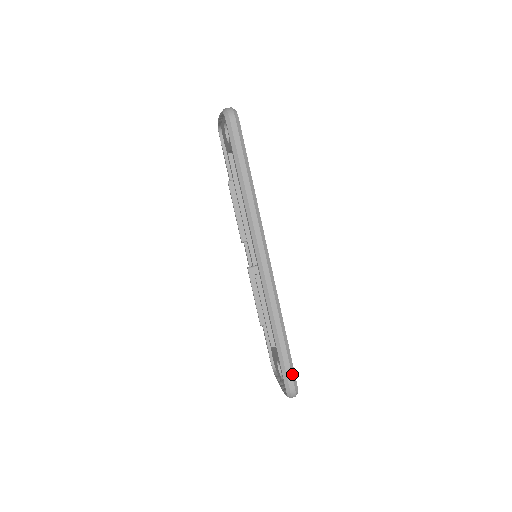
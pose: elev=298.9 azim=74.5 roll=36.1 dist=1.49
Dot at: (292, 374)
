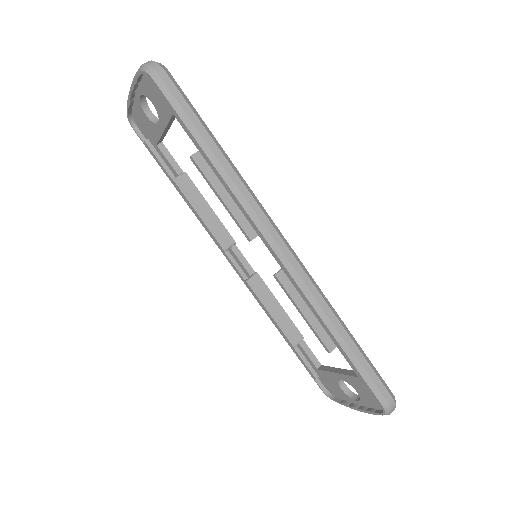
Dot at: (381, 381)
